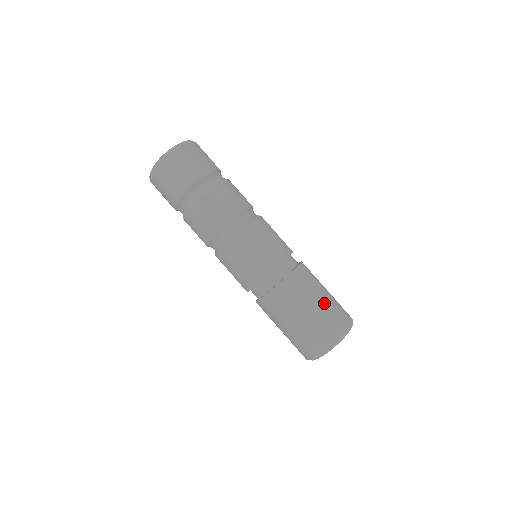
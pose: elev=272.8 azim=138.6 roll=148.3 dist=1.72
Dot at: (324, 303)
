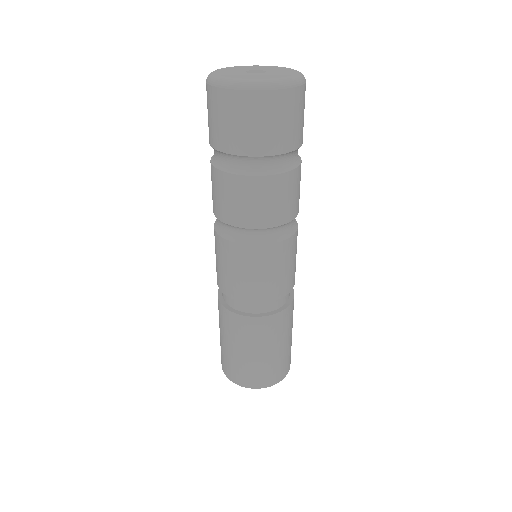
Dot at: (257, 359)
